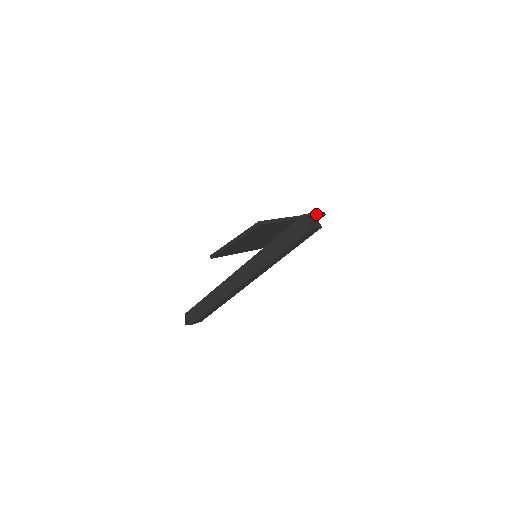
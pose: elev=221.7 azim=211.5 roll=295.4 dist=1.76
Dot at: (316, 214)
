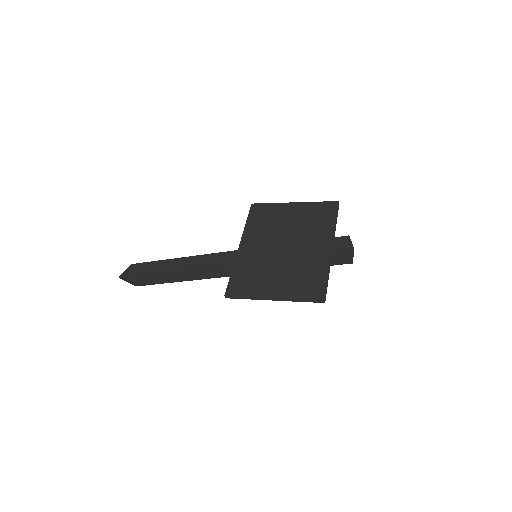
Dot at: (337, 215)
